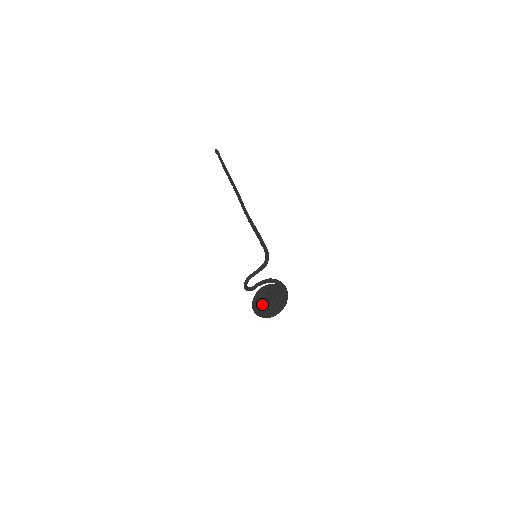
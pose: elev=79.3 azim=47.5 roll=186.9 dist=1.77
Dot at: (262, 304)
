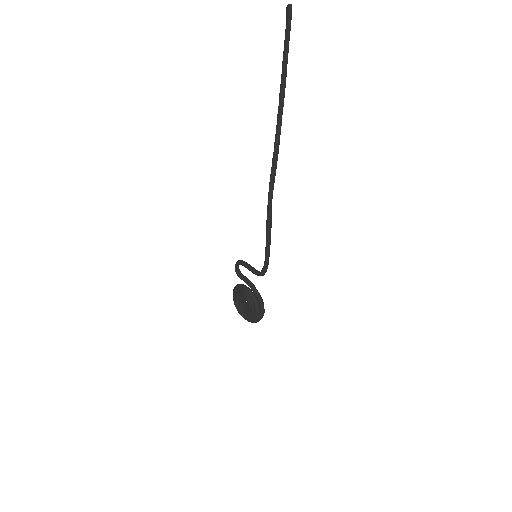
Dot at: (239, 301)
